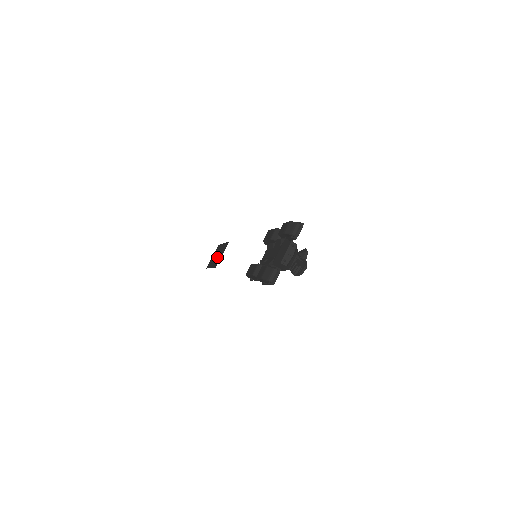
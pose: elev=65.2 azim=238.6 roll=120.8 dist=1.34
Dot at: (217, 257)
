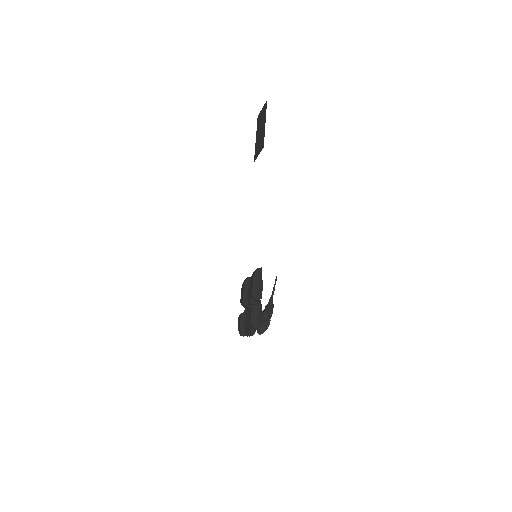
Dot at: (259, 139)
